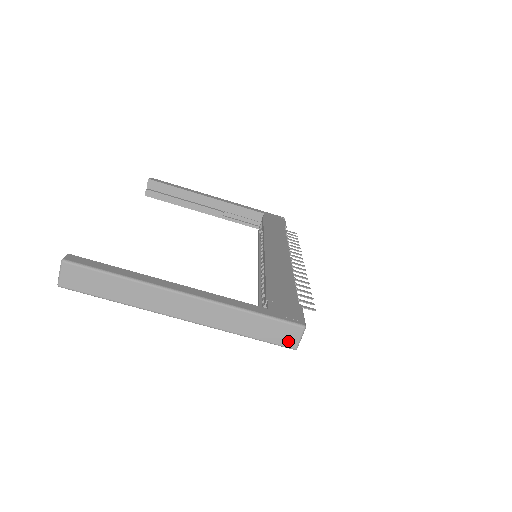
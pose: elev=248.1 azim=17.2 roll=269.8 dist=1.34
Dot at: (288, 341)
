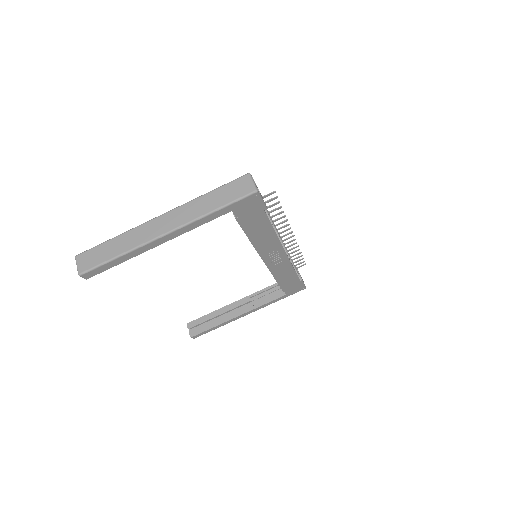
Dot at: (246, 189)
